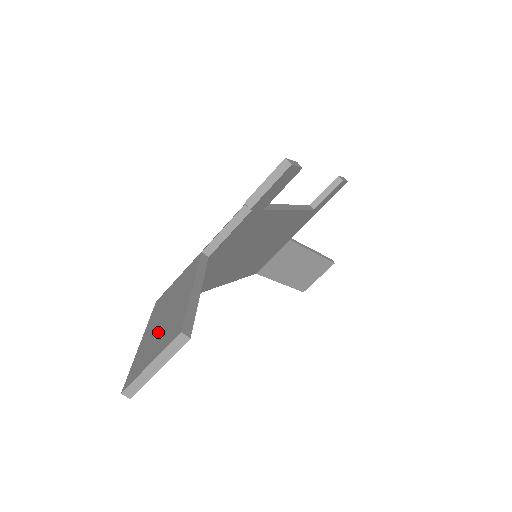
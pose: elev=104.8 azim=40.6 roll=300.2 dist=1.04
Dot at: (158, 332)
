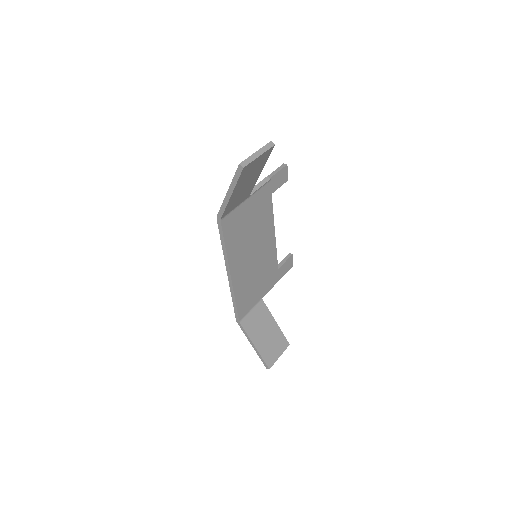
Dot at: occluded
